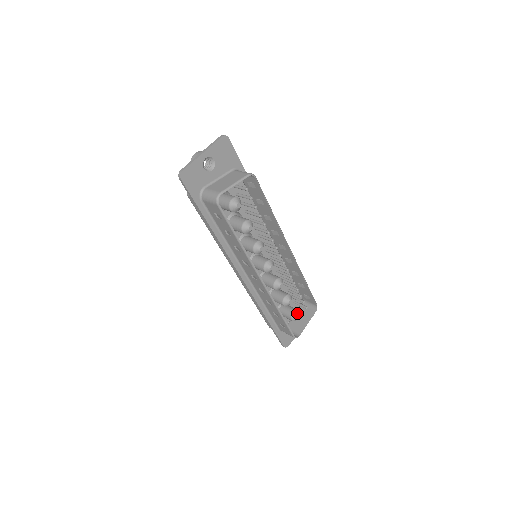
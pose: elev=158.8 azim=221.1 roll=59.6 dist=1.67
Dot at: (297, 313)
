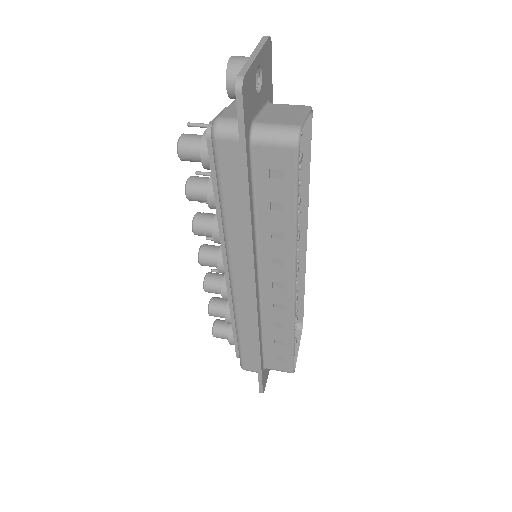
Dot at: occluded
